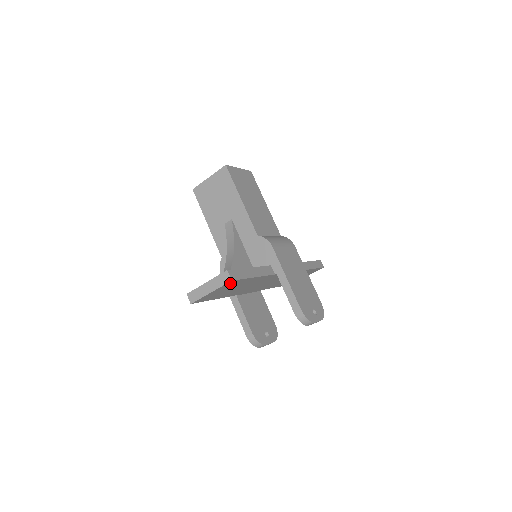
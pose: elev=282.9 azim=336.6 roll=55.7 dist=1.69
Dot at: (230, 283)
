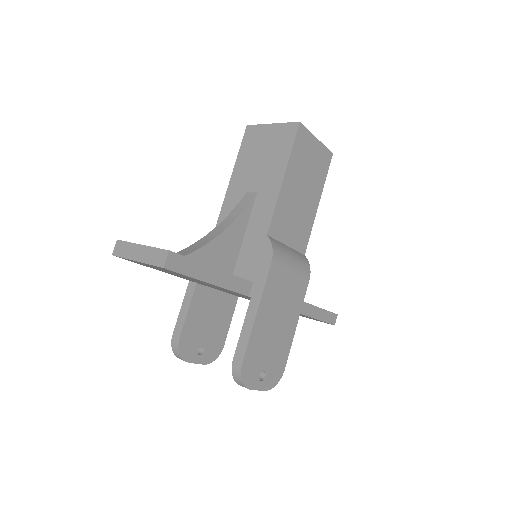
Dot at: occluded
